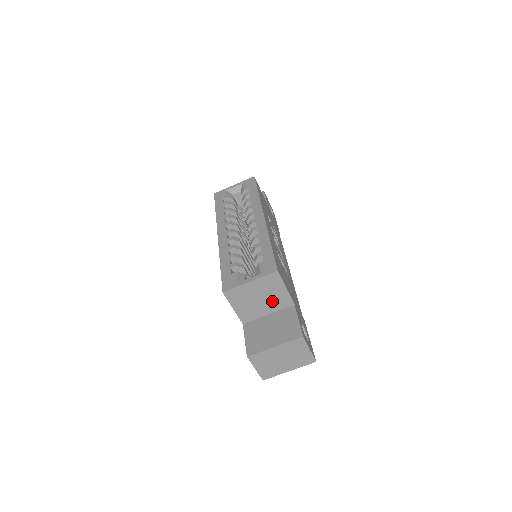
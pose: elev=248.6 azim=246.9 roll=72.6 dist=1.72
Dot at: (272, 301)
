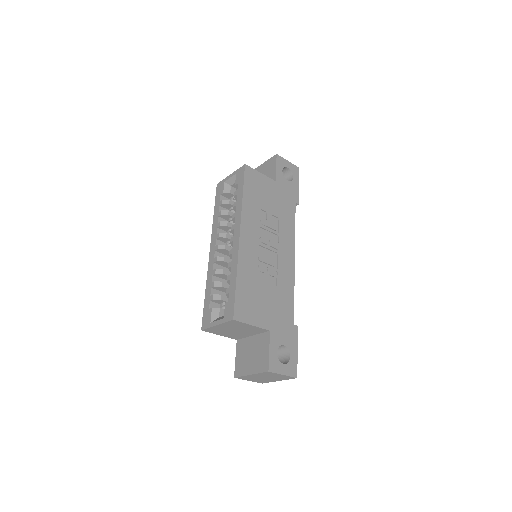
Dot at: (248, 330)
